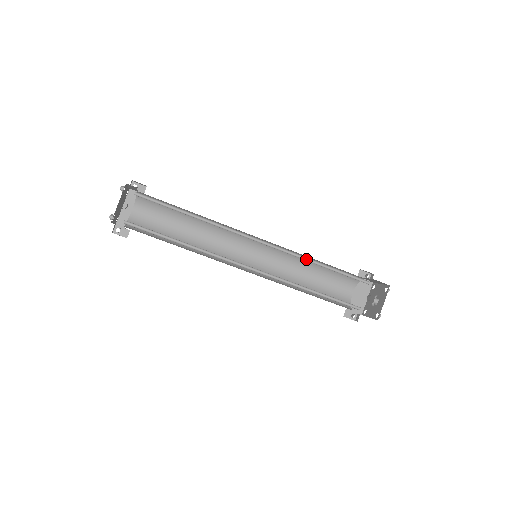
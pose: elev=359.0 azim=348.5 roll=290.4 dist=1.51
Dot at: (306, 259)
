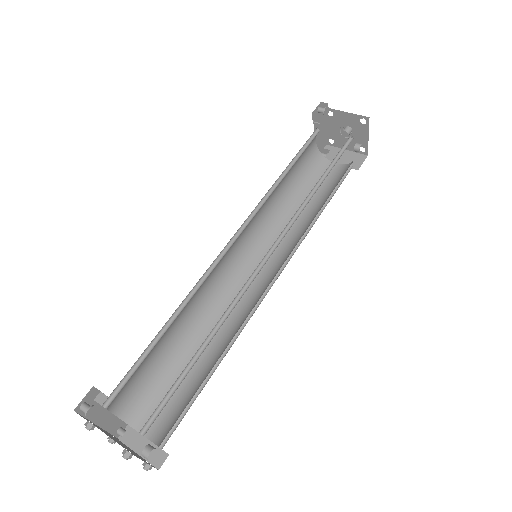
Dot at: (304, 201)
